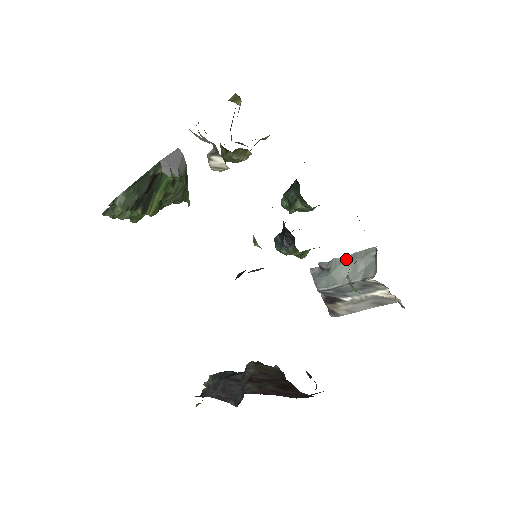
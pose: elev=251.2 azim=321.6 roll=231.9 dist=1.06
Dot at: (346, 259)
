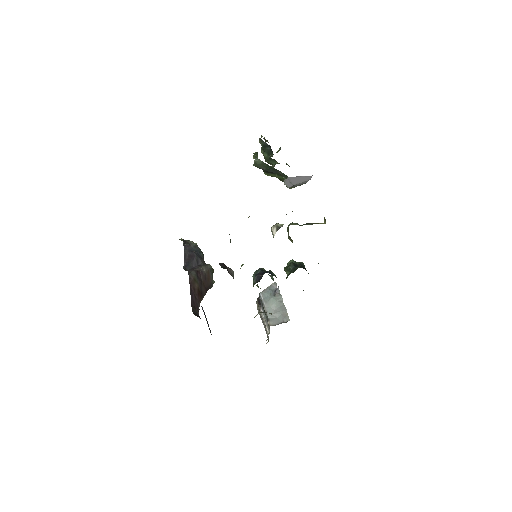
Dot at: (282, 304)
